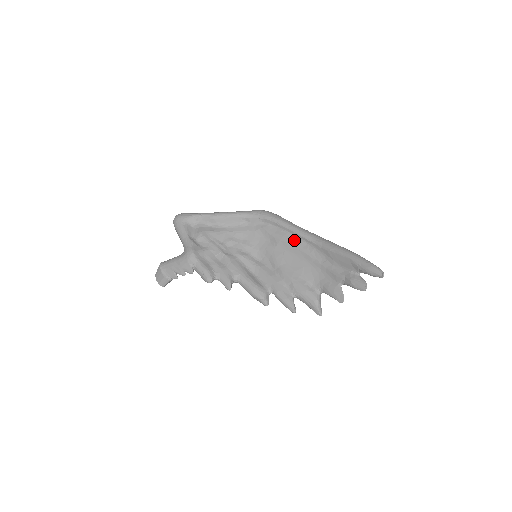
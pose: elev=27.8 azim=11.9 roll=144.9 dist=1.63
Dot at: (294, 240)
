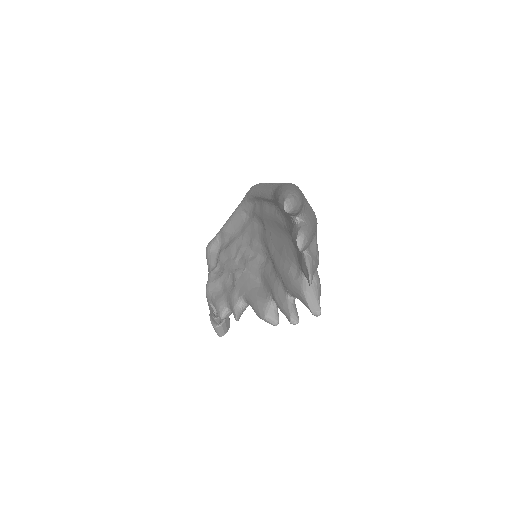
Dot at: (268, 209)
